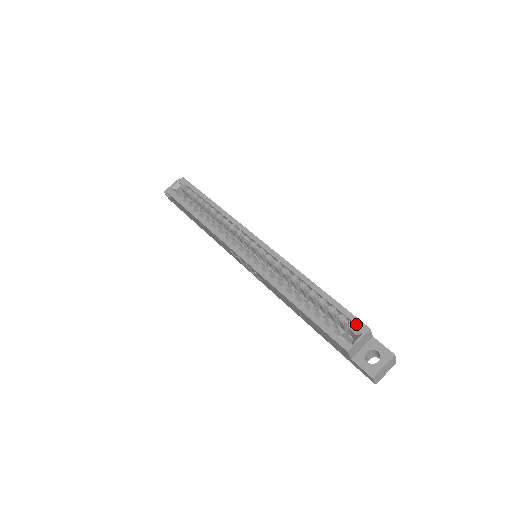
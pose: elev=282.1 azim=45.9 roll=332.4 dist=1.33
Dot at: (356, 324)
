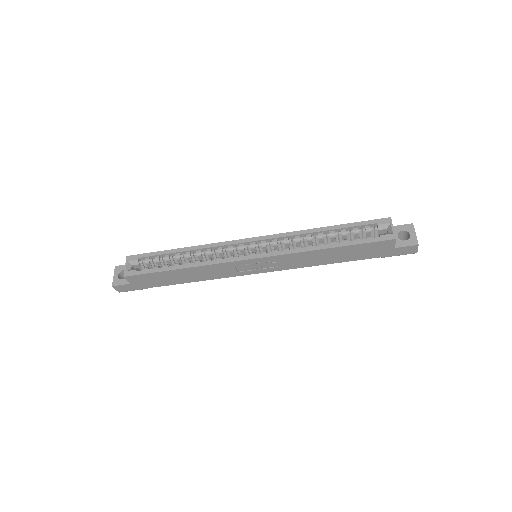
Dot at: (380, 222)
